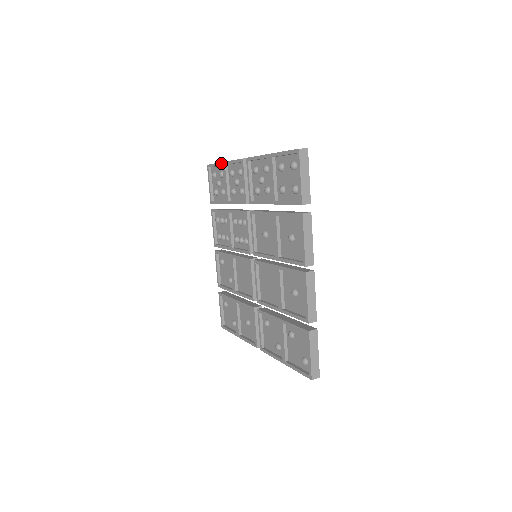
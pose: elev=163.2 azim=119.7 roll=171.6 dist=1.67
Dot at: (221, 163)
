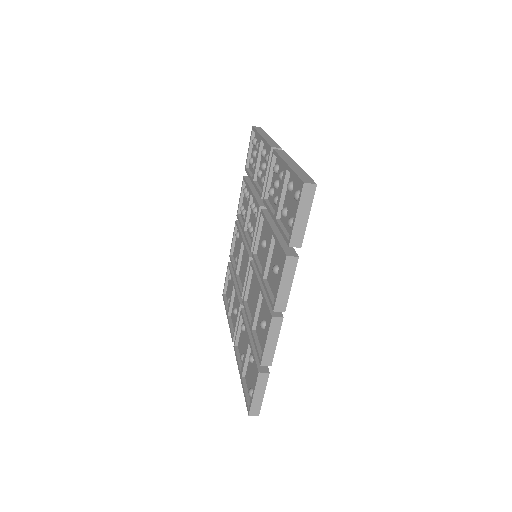
Dot at: (259, 135)
